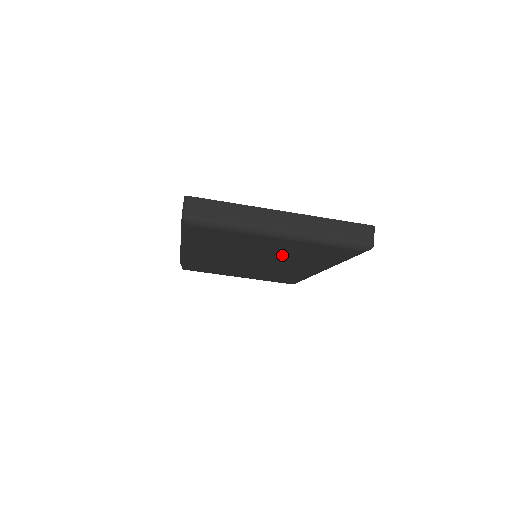
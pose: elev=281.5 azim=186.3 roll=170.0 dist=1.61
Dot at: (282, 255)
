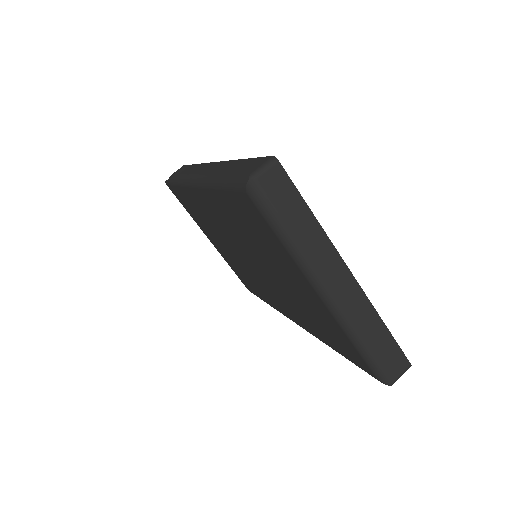
Dot at: (289, 291)
